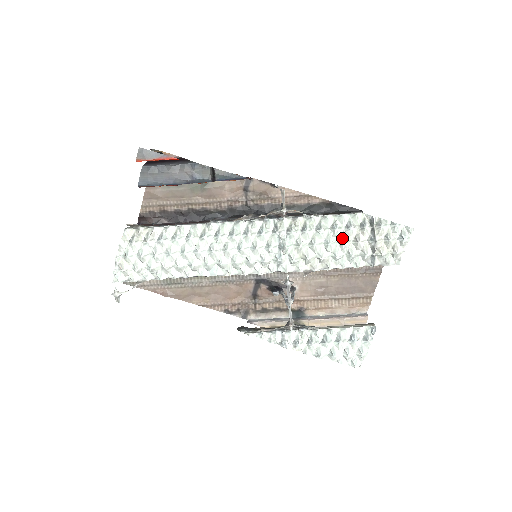
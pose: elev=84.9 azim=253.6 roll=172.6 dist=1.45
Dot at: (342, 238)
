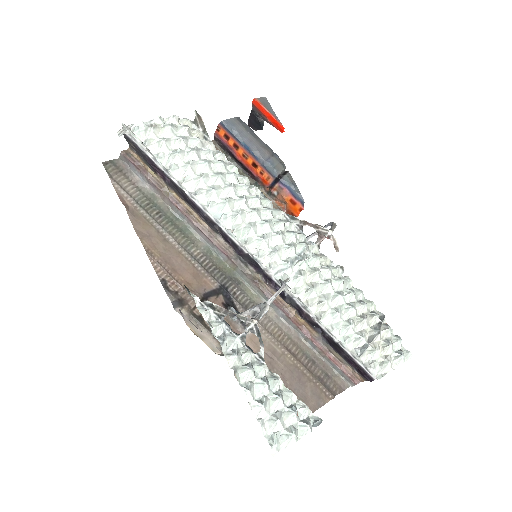
Dot at: (353, 303)
